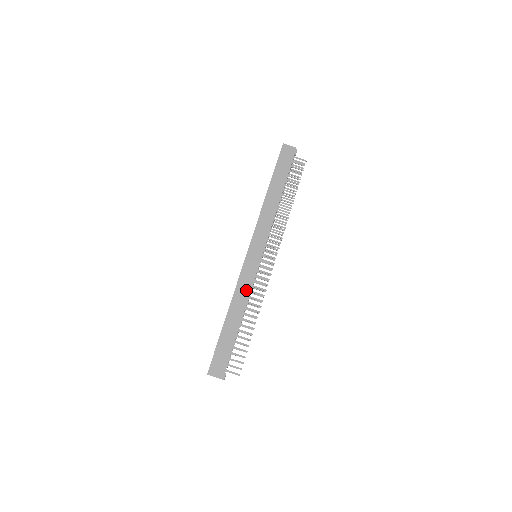
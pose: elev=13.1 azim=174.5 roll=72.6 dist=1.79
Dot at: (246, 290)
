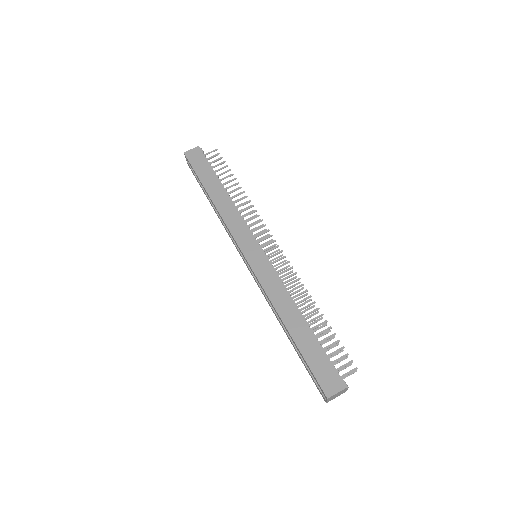
Dot at: (279, 288)
